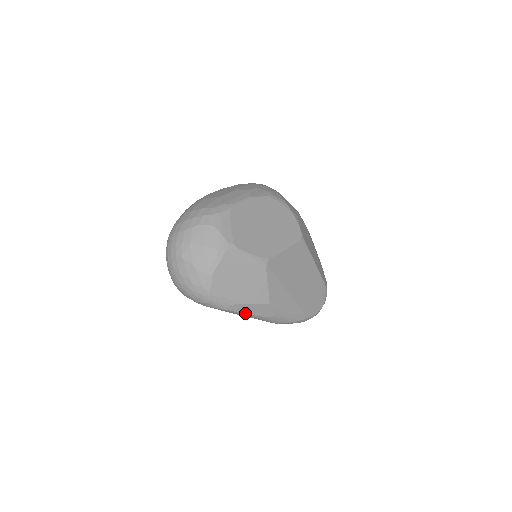
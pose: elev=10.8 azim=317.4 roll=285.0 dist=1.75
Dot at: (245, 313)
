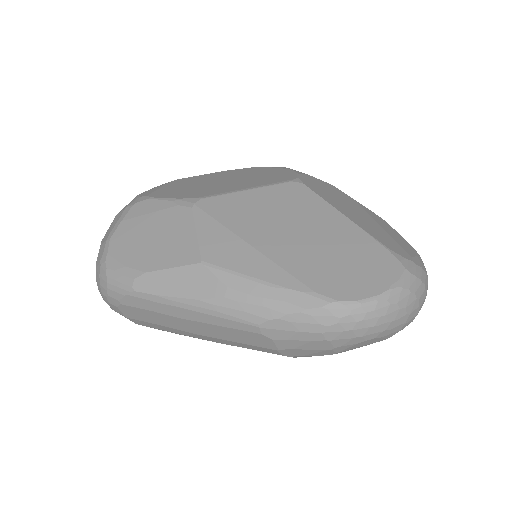
Dot at: (167, 295)
